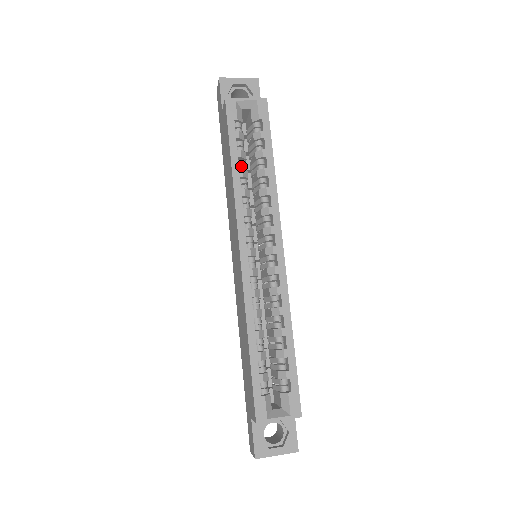
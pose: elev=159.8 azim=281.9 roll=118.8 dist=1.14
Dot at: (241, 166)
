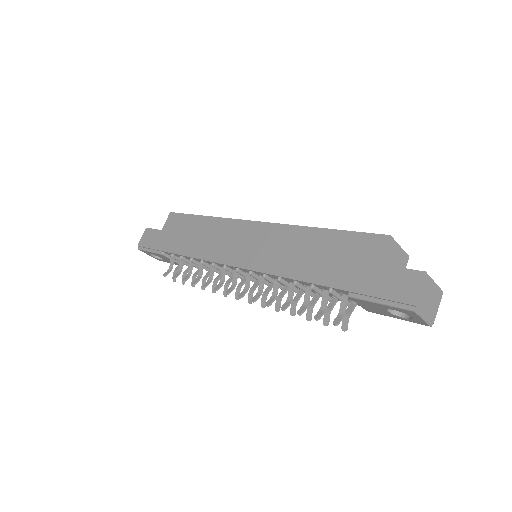
Dot at: occluded
